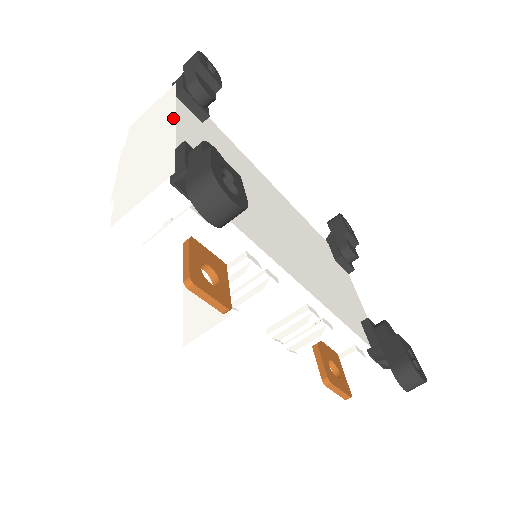
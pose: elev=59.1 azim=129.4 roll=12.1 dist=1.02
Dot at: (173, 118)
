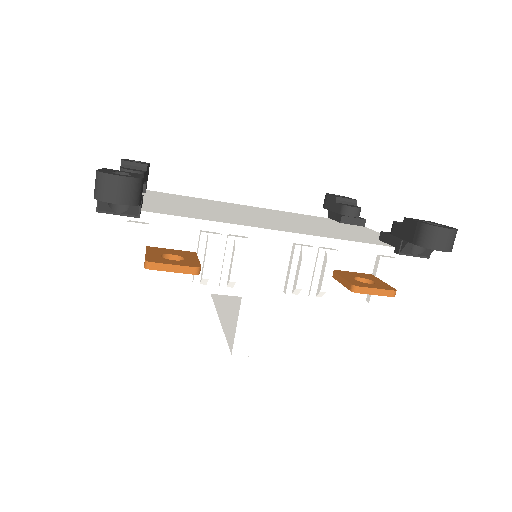
Dot at: occluded
